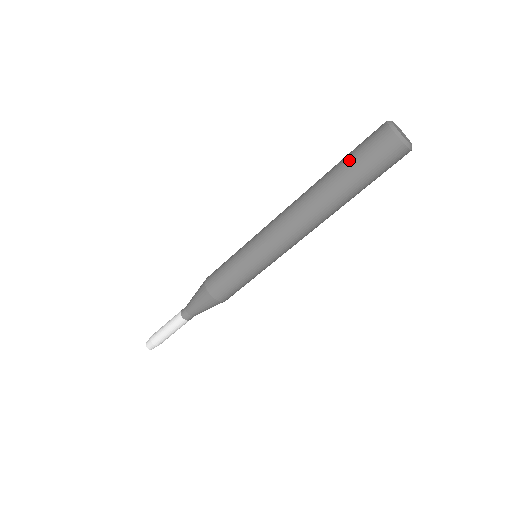
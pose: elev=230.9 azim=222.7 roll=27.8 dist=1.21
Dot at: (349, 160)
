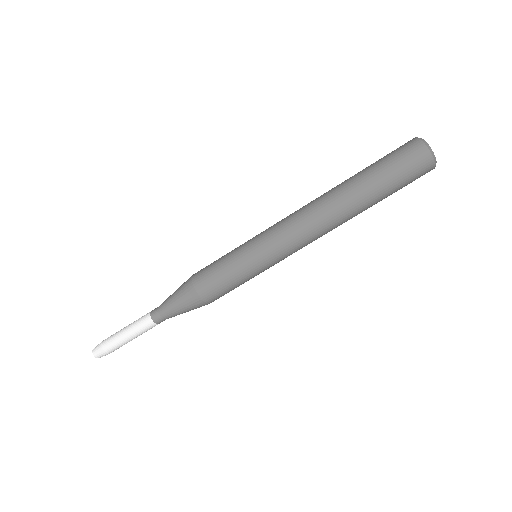
Dot at: (383, 173)
